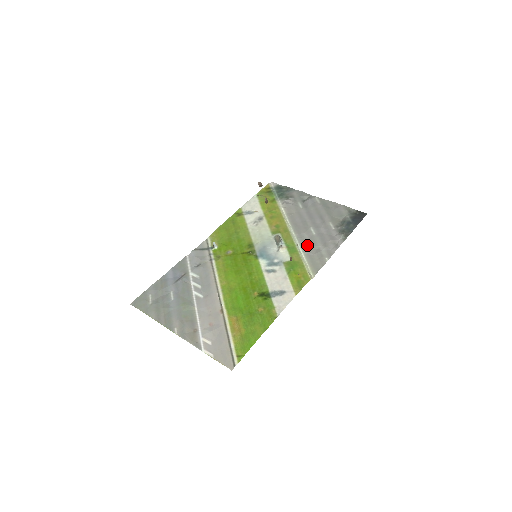
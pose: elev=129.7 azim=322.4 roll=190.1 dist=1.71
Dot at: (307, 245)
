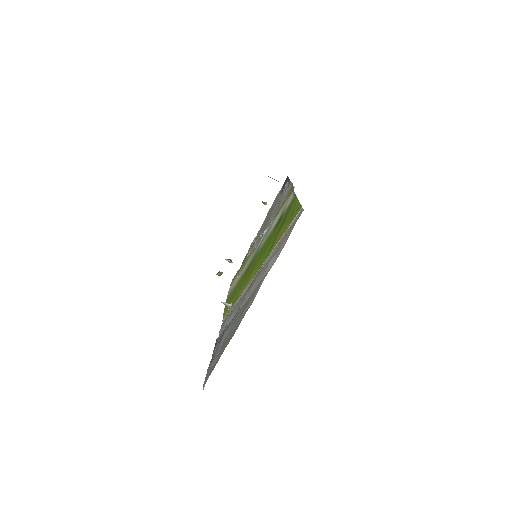
Dot at: occluded
